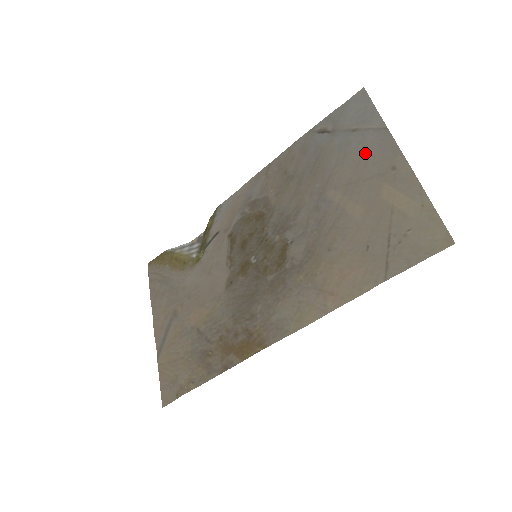
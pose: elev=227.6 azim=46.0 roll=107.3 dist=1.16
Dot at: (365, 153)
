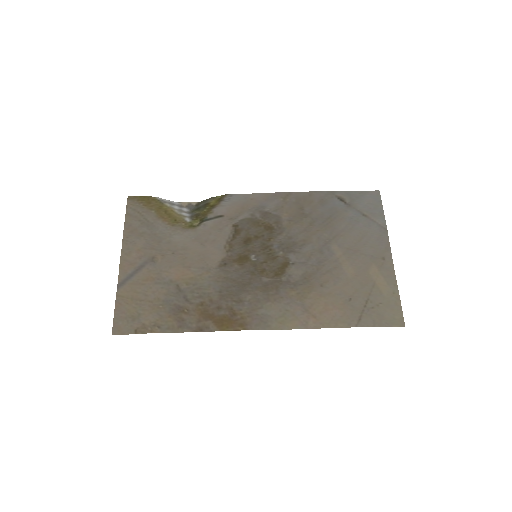
Dot at: (367, 236)
